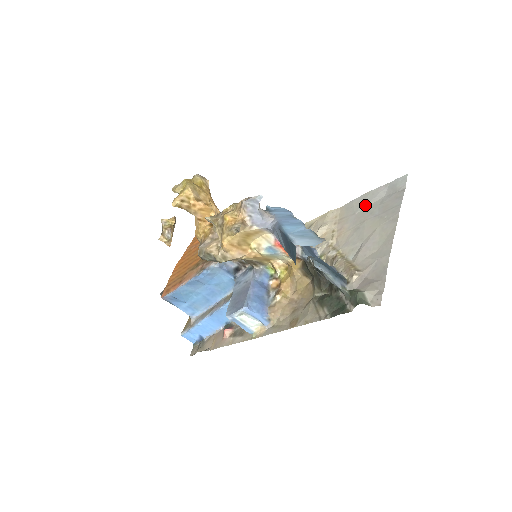
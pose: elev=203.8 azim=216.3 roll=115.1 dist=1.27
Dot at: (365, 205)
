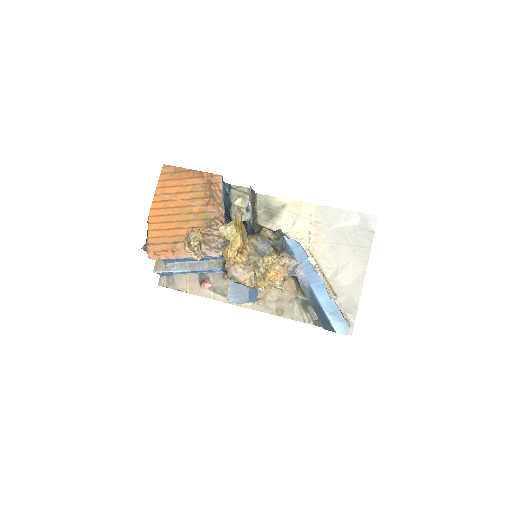
Dot at: (340, 224)
